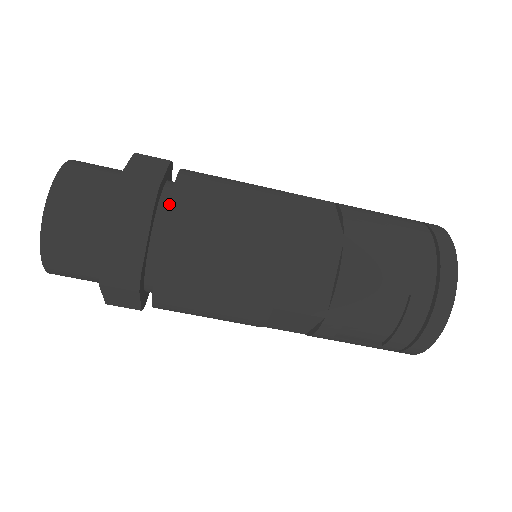
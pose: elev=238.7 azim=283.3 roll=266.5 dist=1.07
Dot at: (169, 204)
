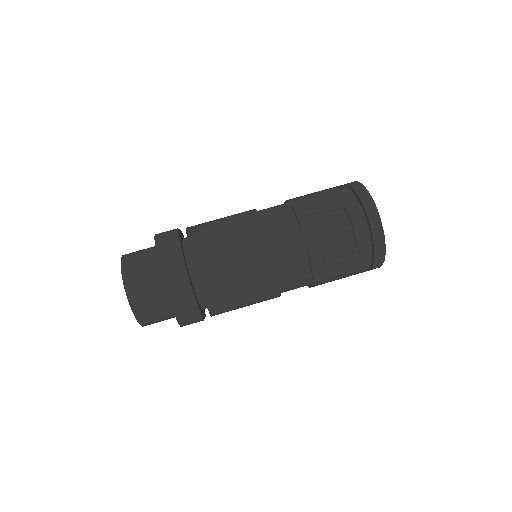
Dot at: (186, 232)
